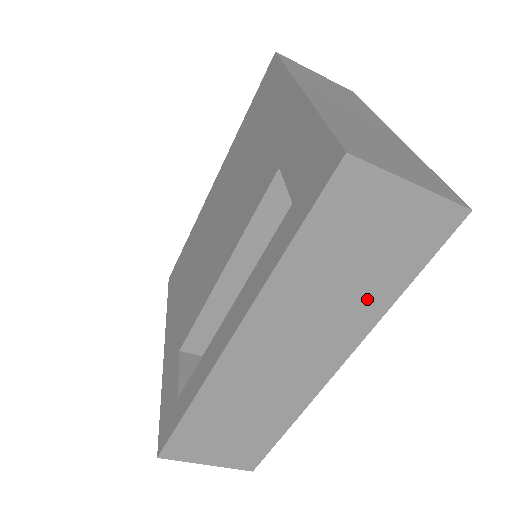
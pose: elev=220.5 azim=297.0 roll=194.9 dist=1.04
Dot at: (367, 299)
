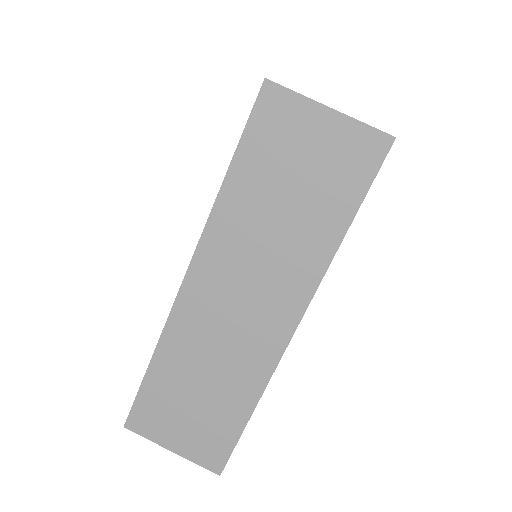
Dot at: (310, 238)
